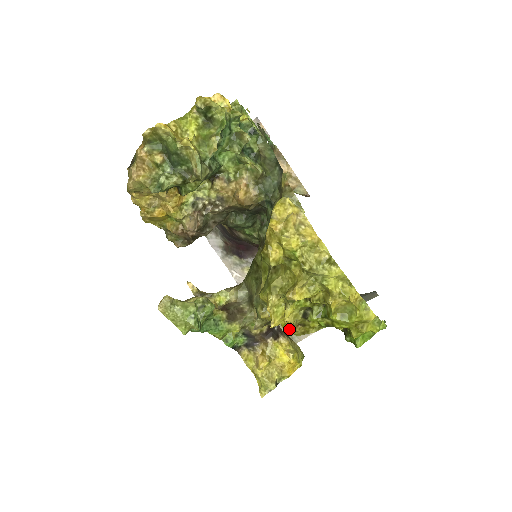
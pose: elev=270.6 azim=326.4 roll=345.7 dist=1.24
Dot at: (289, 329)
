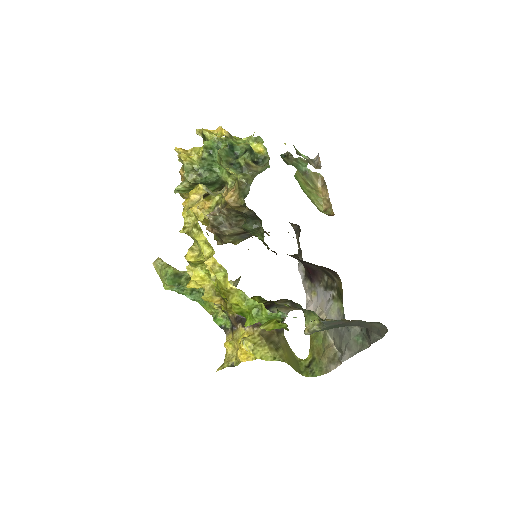
Dot at: (205, 295)
